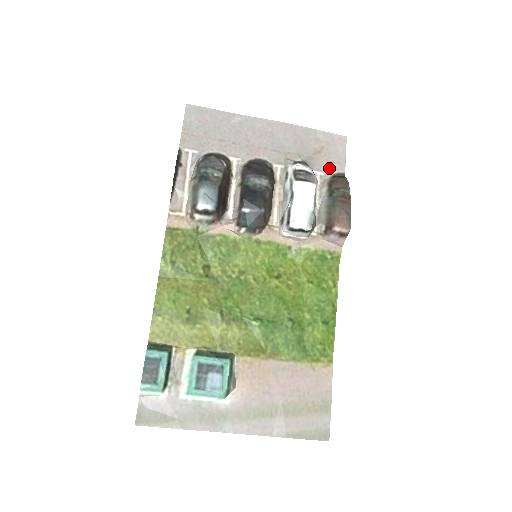
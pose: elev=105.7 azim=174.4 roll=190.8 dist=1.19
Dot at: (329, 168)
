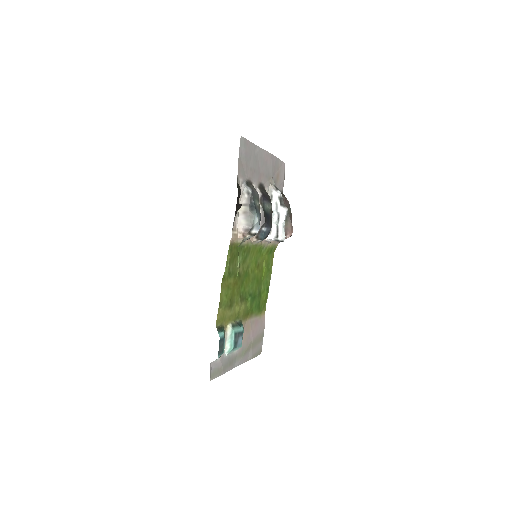
Dot at: (280, 188)
